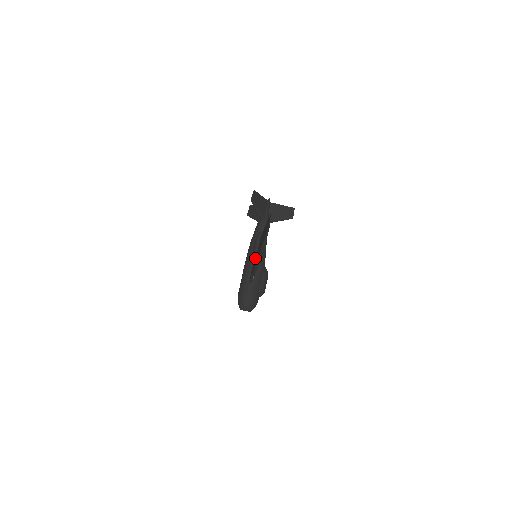
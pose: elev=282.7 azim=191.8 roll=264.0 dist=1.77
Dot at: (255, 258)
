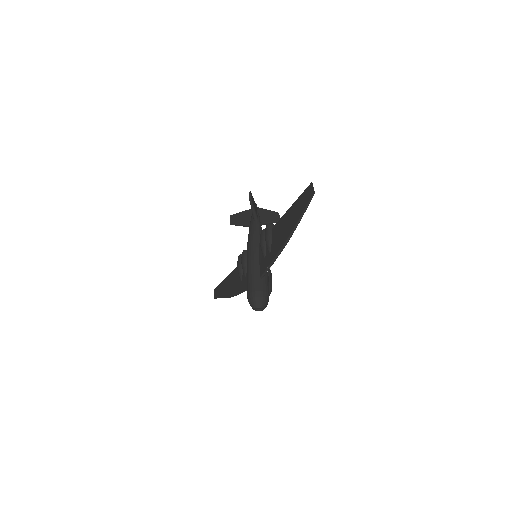
Dot at: (270, 248)
